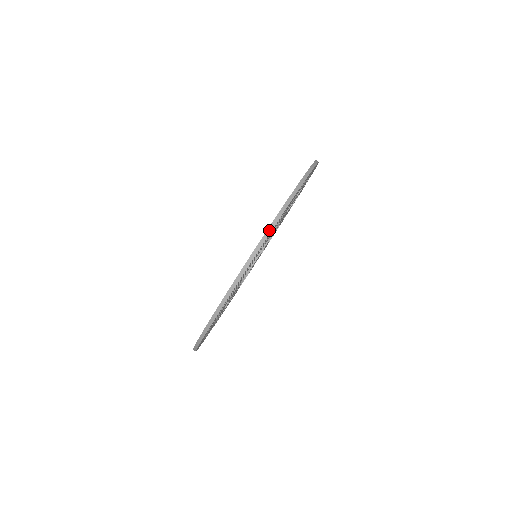
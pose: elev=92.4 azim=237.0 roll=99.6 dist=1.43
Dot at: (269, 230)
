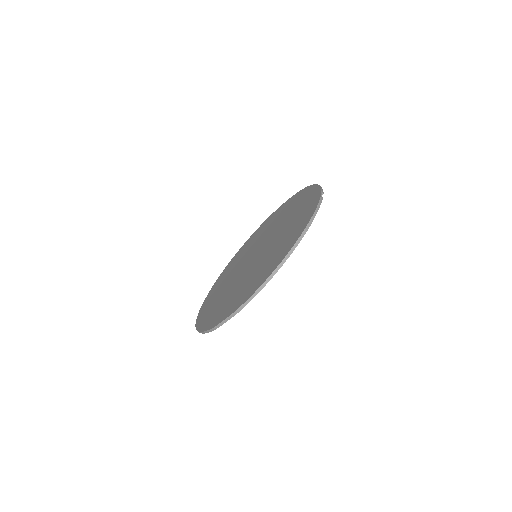
Dot at: (224, 321)
